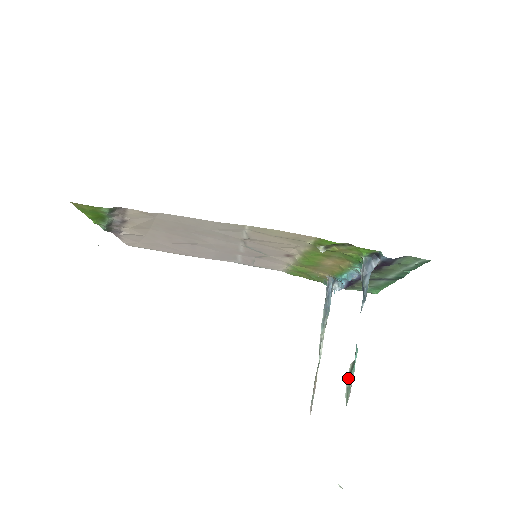
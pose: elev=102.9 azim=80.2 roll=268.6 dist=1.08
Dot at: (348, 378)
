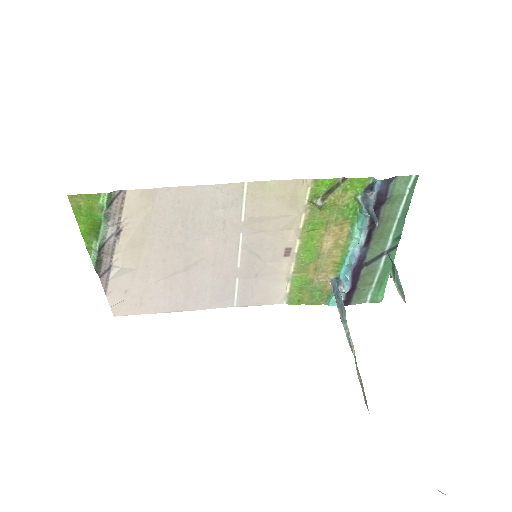
Dot at: (394, 280)
